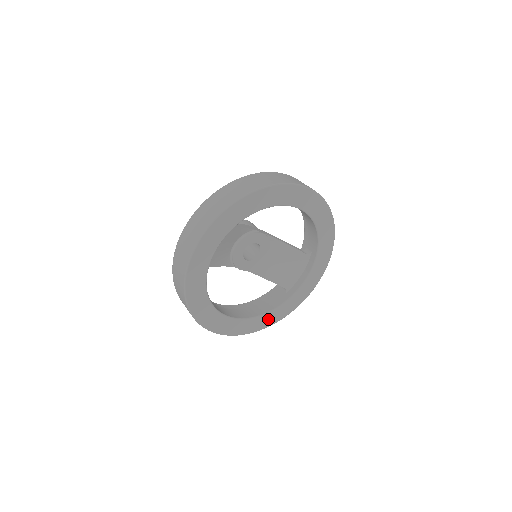
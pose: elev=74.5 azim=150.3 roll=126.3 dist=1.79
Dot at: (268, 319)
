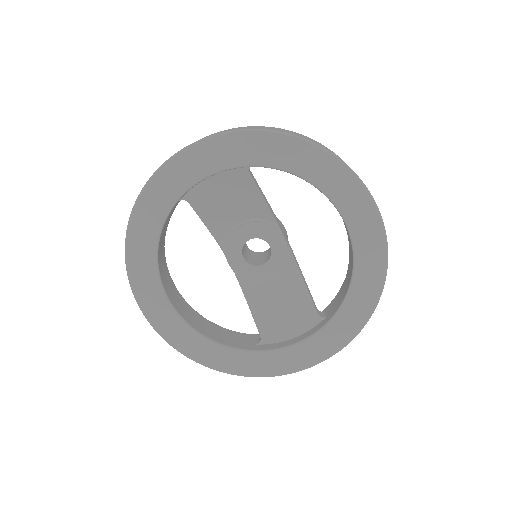
Dot at: (209, 352)
